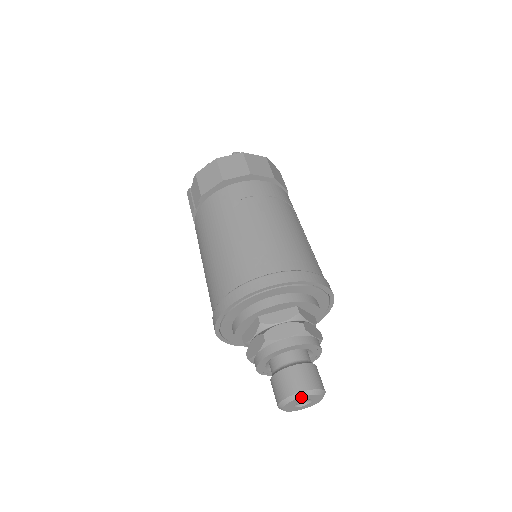
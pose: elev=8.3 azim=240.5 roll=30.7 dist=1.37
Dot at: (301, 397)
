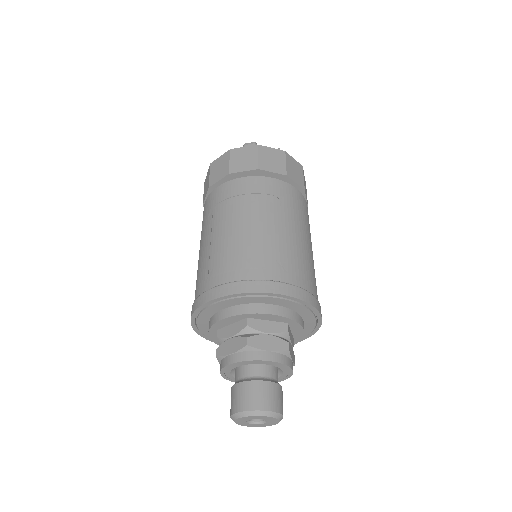
Dot at: (239, 417)
